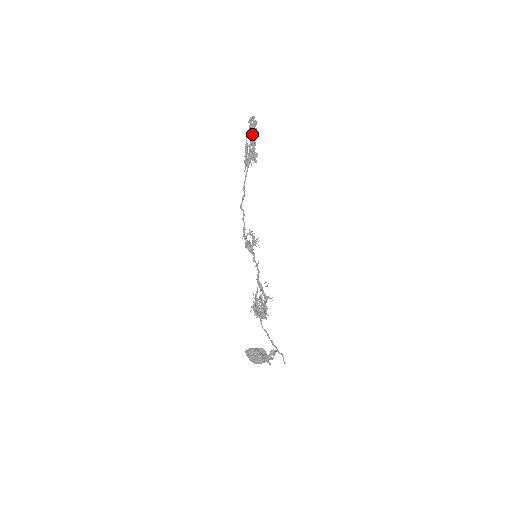
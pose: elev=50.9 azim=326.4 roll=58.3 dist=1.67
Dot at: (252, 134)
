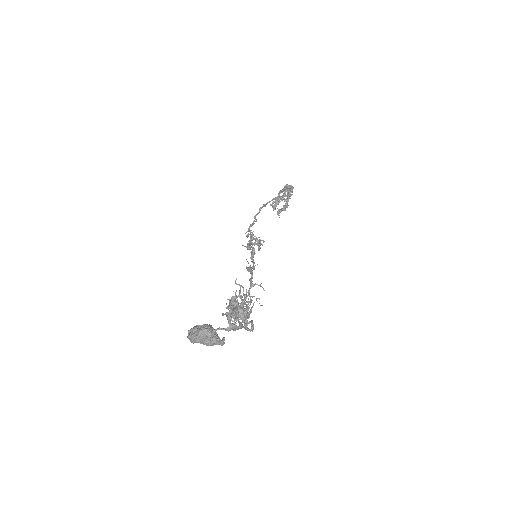
Dot at: (287, 187)
